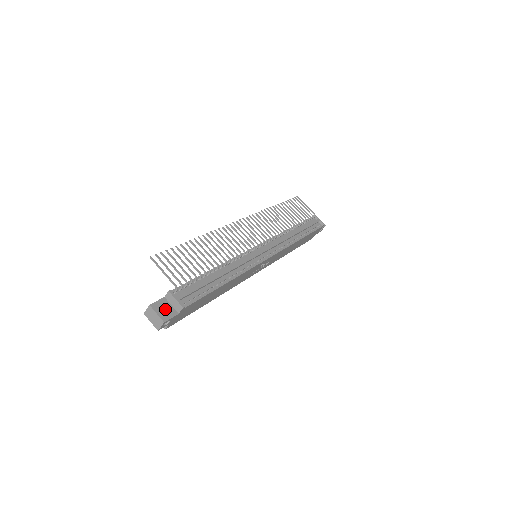
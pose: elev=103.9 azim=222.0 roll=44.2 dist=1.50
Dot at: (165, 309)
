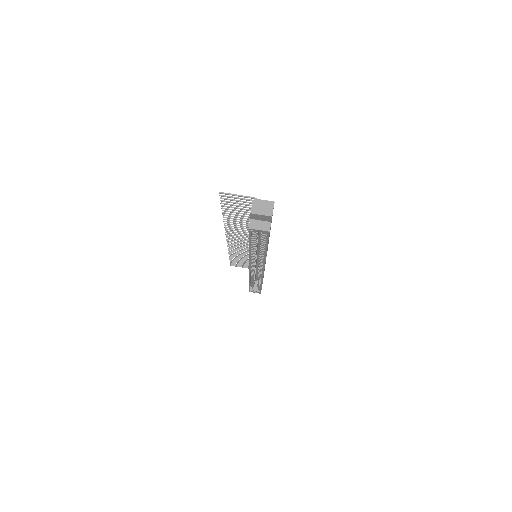
Dot at: occluded
